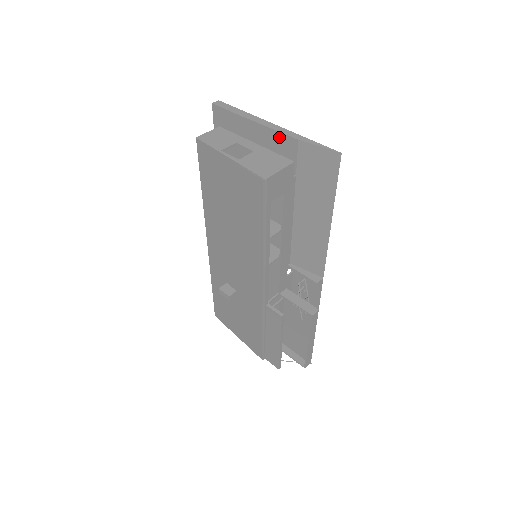
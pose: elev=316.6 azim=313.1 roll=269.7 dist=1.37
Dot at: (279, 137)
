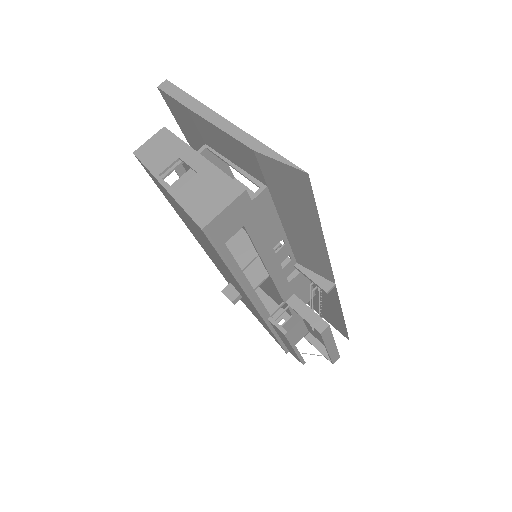
Dot at: (233, 142)
